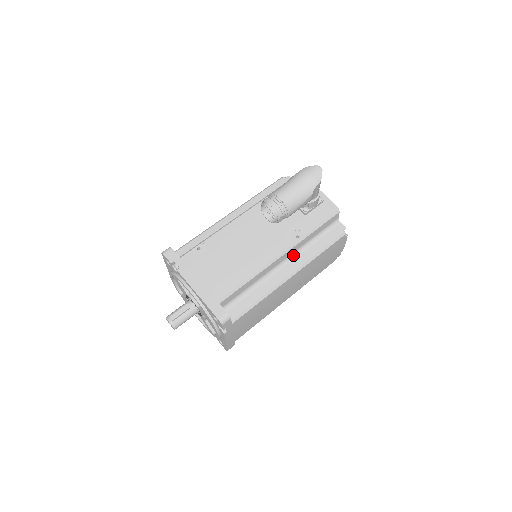
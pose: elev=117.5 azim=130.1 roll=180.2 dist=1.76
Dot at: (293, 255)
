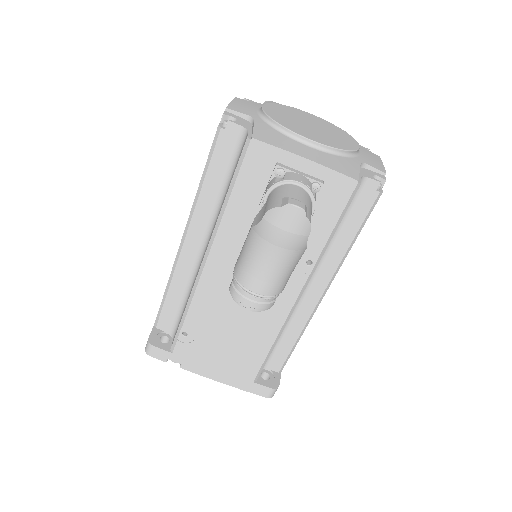
Dot at: occluded
